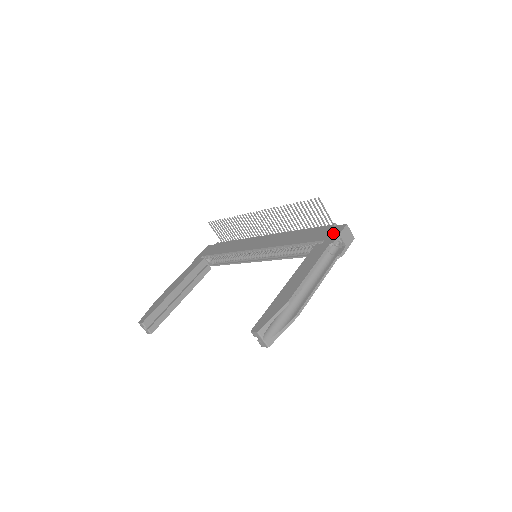
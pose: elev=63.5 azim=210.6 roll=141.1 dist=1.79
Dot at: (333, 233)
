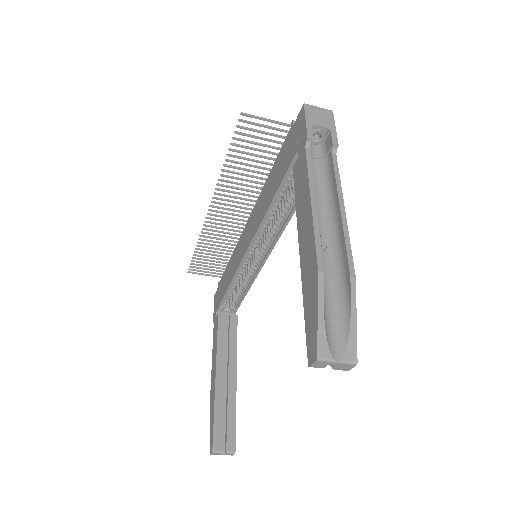
Dot at: (298, 132)
